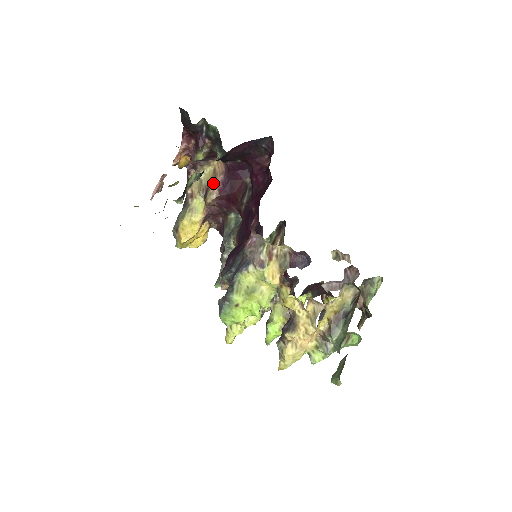
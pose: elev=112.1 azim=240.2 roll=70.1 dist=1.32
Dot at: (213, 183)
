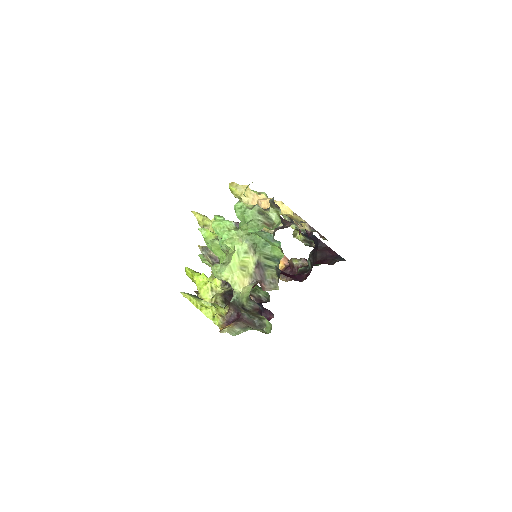
Dot at: occluded
